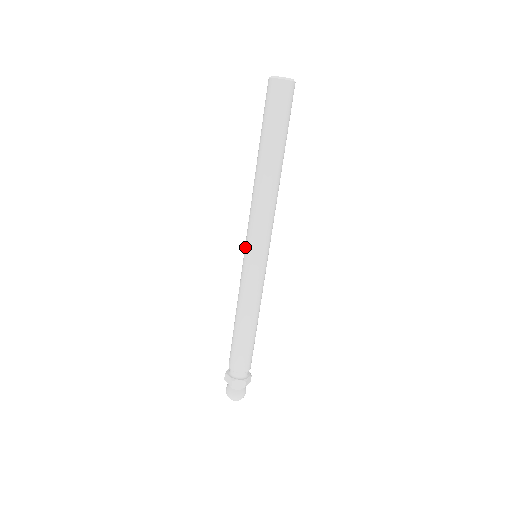
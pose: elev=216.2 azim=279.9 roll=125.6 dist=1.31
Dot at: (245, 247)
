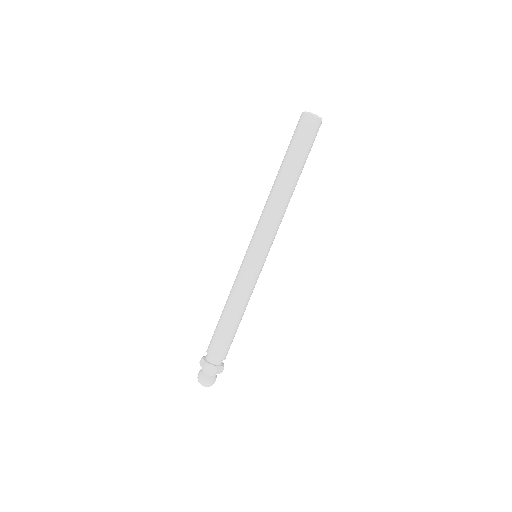
Dot at: (255, 249)
